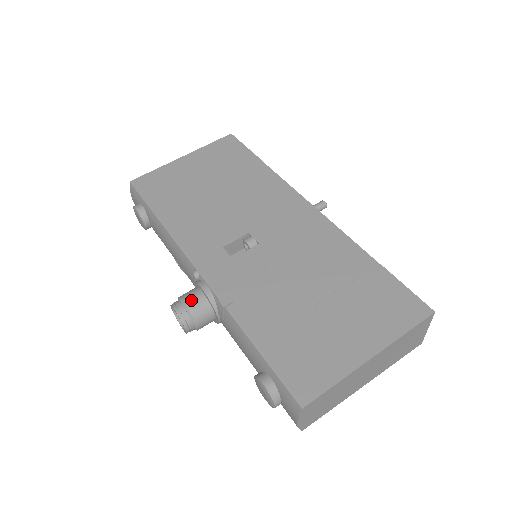
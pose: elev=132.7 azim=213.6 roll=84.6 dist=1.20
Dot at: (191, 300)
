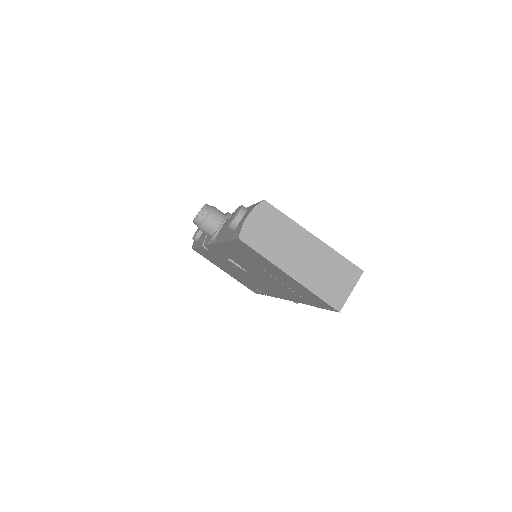
Dot at: occluded
